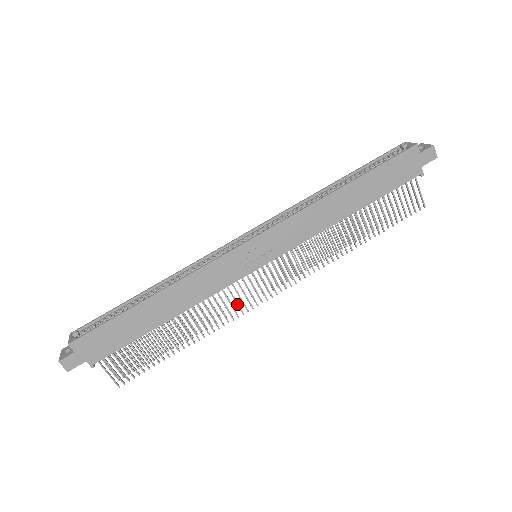
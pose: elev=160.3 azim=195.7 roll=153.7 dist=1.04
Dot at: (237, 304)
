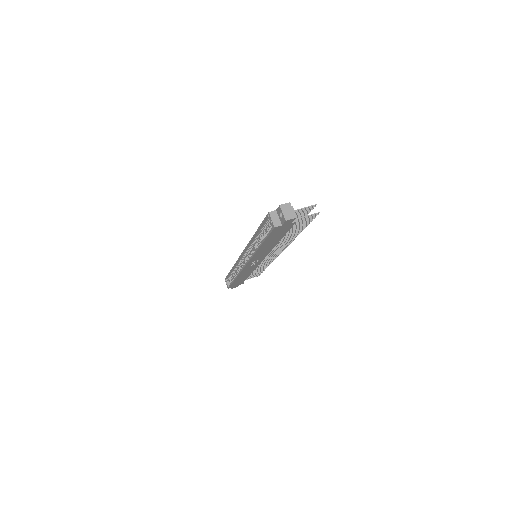
Dot at: (269, 260)
